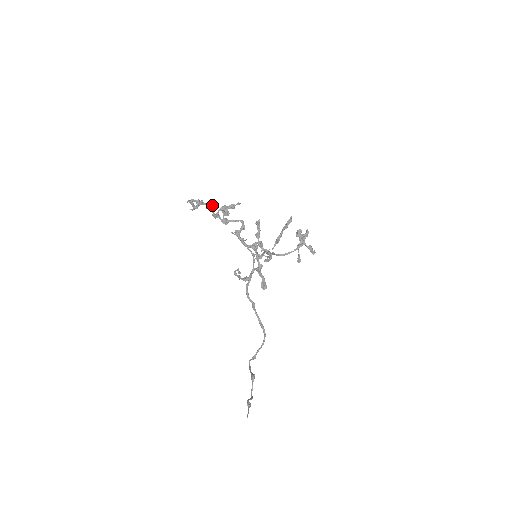
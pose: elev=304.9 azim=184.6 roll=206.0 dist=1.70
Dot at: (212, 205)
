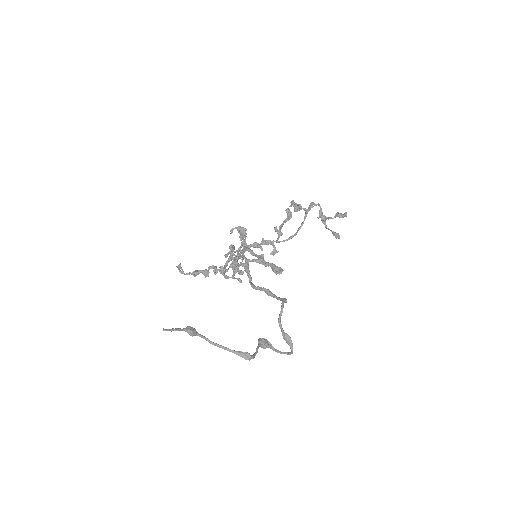
Dot at: (213, 265)
